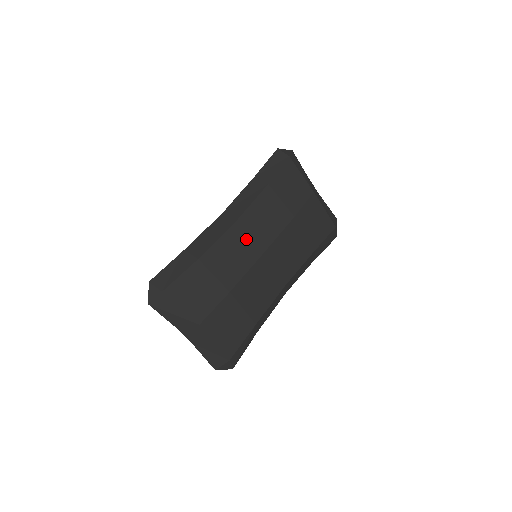
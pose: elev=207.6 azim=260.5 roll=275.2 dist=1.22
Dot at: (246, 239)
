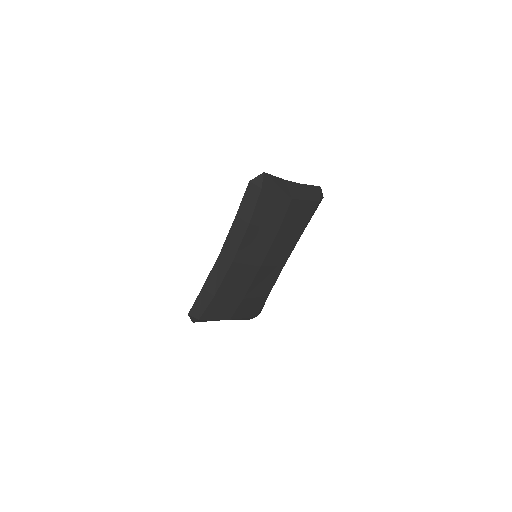
Dot at: (244, 267)
